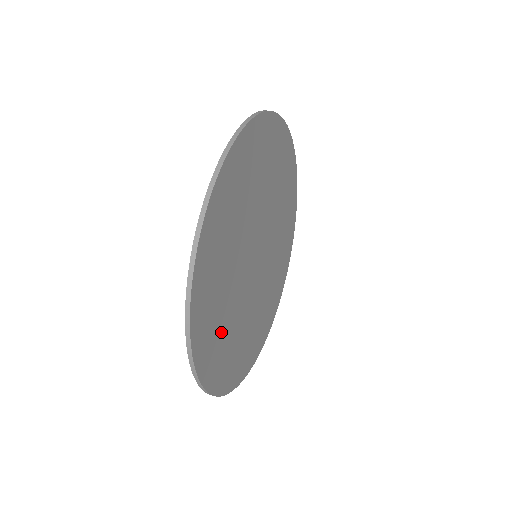
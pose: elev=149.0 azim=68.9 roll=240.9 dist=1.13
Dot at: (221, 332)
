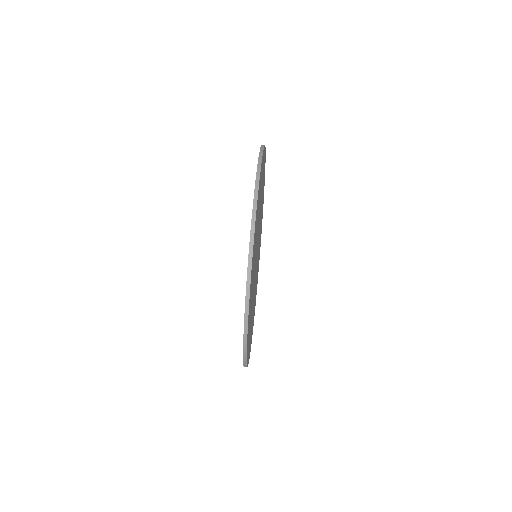
Dot at: occluded
